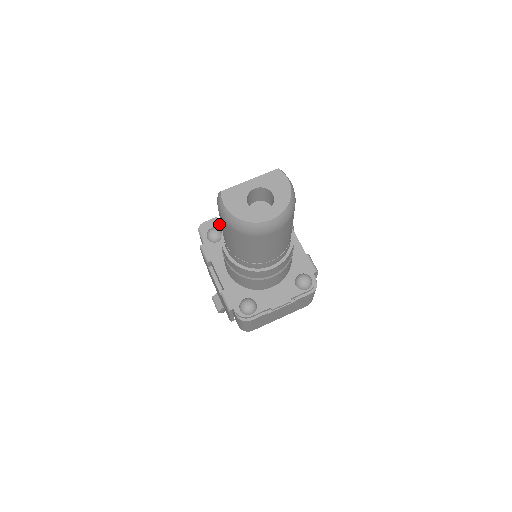
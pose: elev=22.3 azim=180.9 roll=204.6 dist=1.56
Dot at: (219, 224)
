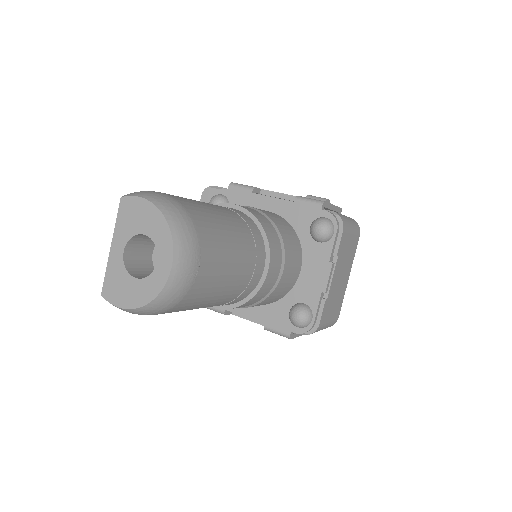
Dot at: occluded
